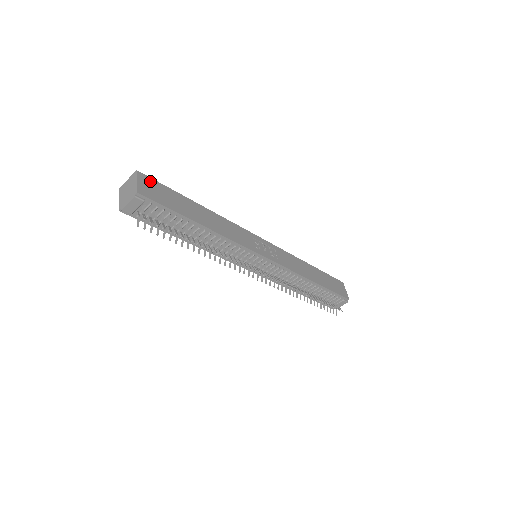
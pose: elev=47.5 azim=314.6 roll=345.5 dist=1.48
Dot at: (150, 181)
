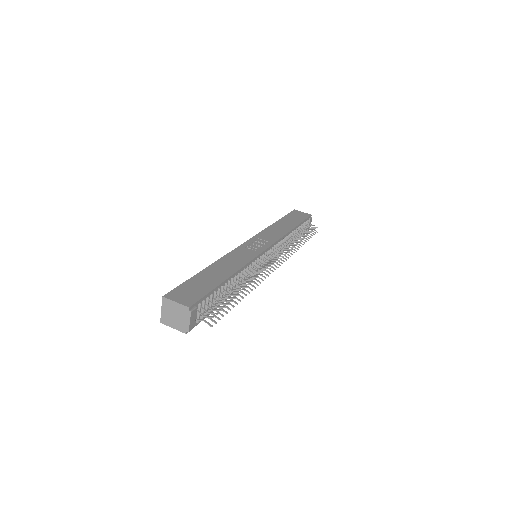
Dot at: (176, 292)
